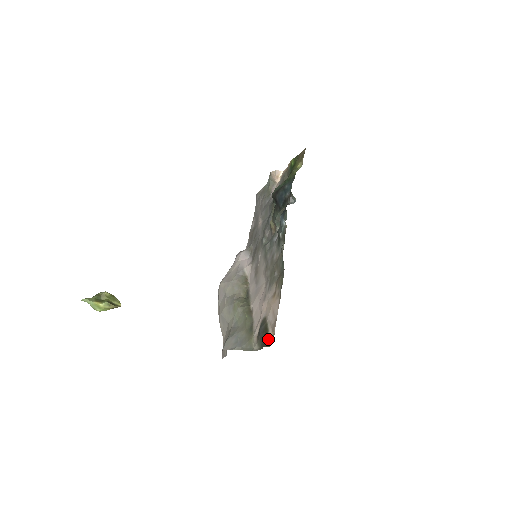
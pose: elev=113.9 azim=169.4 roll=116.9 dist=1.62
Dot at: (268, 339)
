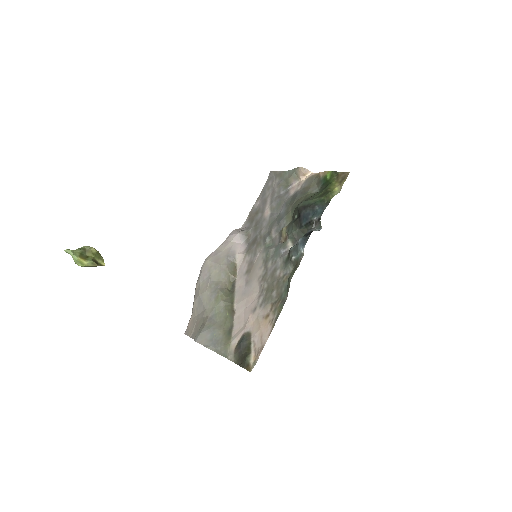
Dot at: (249, 362)
